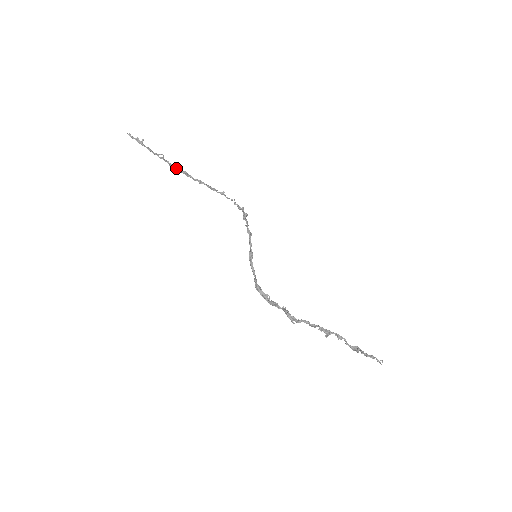
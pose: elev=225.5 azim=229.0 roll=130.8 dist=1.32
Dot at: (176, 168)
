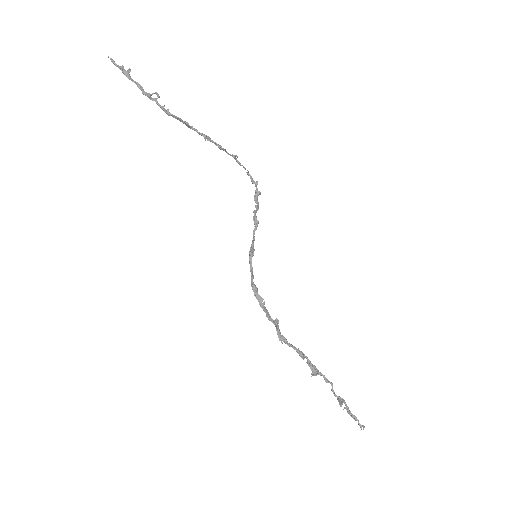
Dot at: (173, 116)
